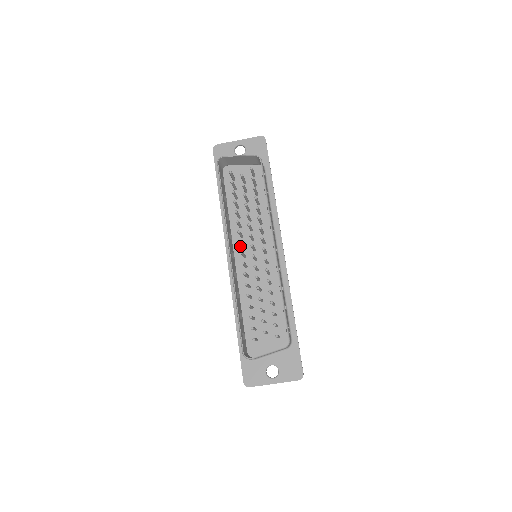
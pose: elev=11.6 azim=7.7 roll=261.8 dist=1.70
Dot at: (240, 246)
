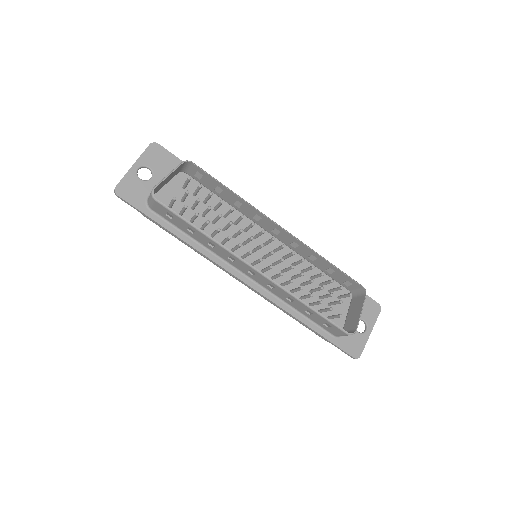
Dot at: occluded
